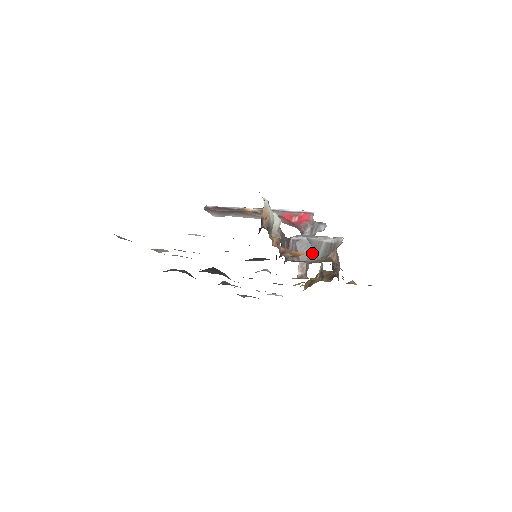
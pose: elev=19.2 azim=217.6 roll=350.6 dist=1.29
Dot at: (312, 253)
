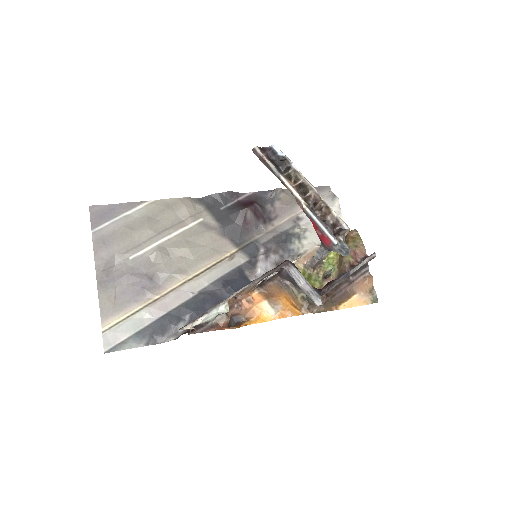
Dot at: occluded
